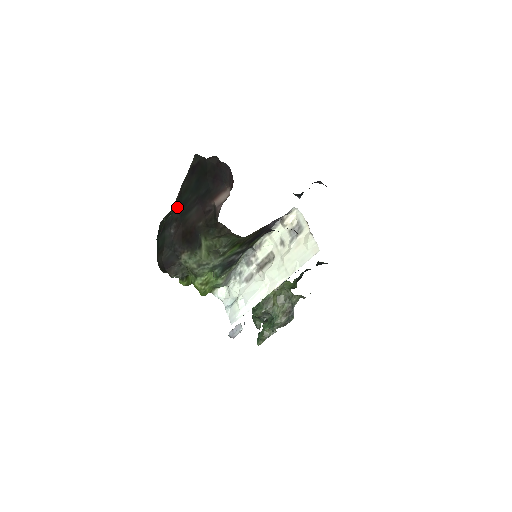
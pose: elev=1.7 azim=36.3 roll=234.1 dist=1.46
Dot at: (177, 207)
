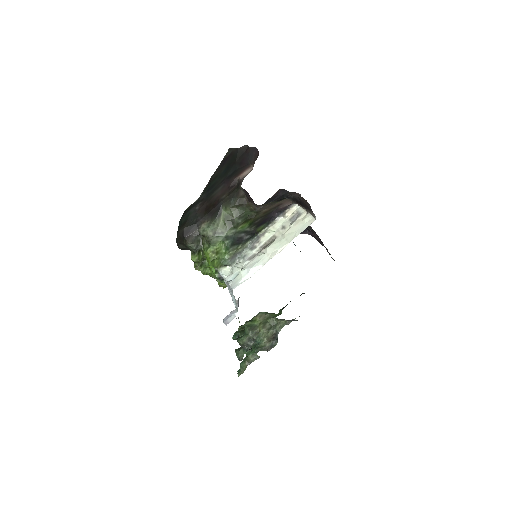
Dot at: (204, 192)
